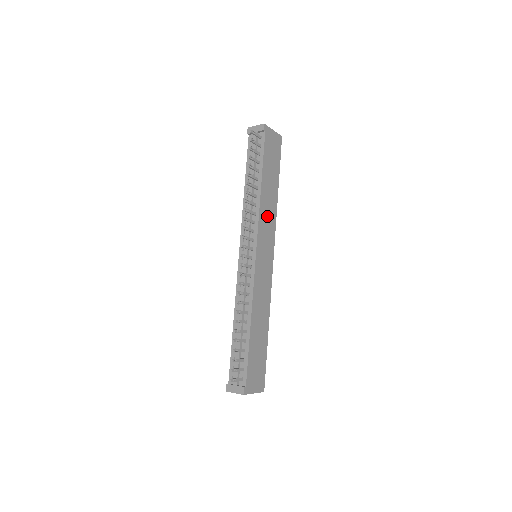
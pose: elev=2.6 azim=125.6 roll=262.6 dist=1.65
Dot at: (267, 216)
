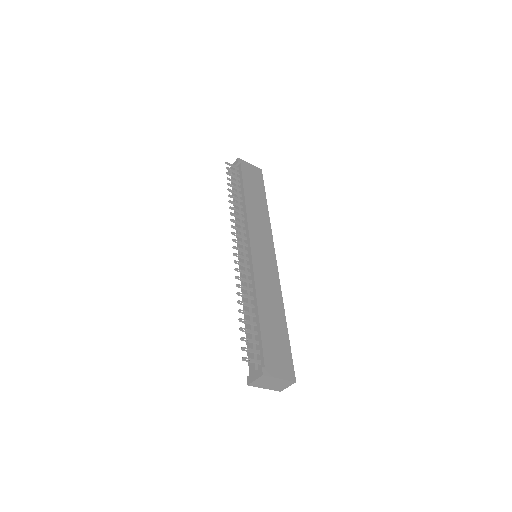
Dot at: (258, 221)
